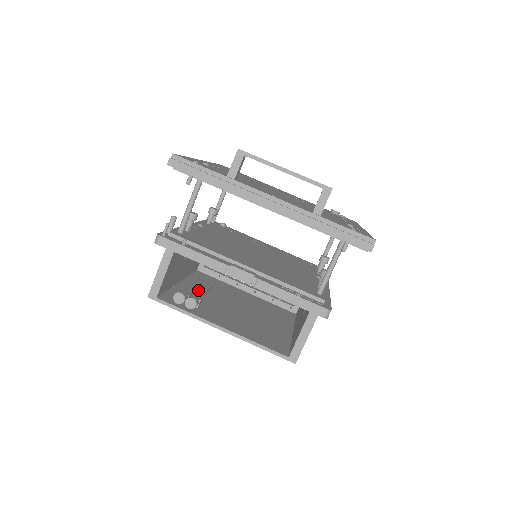
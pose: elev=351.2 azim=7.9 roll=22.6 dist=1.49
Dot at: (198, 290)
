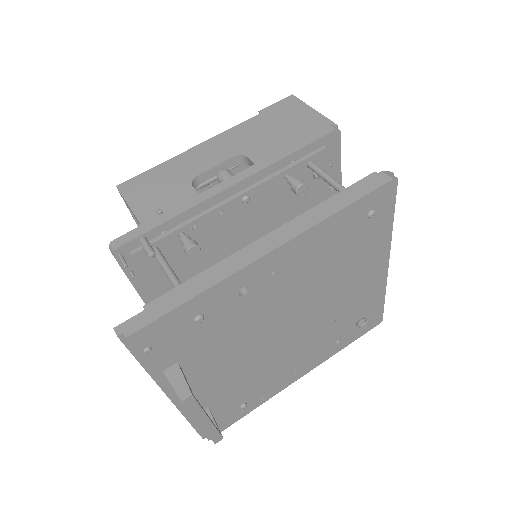
Dot at: occluded
